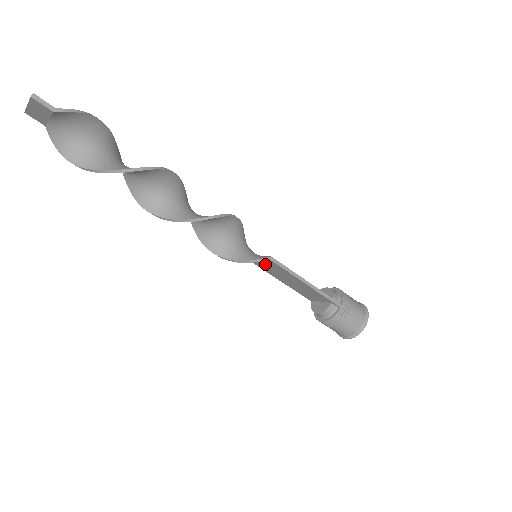
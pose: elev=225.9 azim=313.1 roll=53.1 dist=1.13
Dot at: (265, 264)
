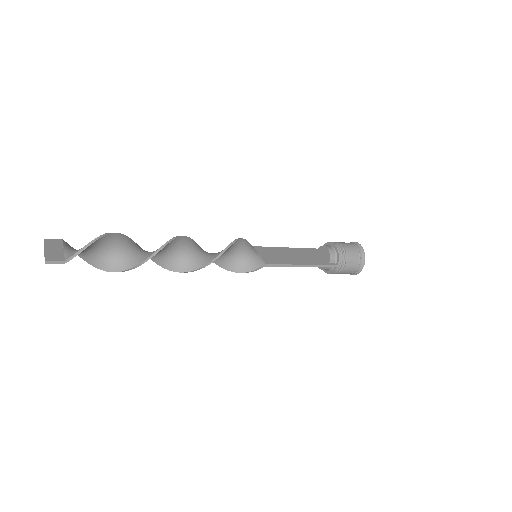
Dot at: occluded
